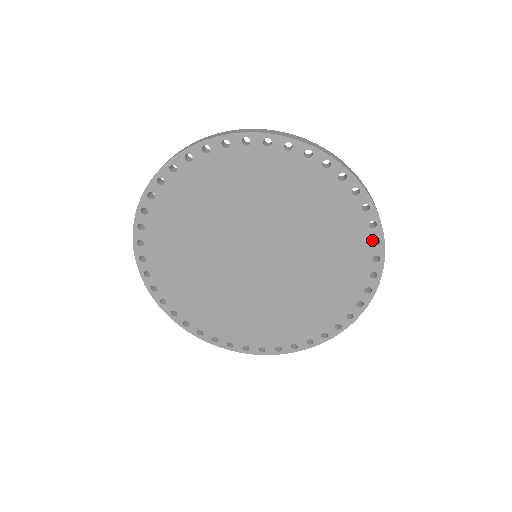
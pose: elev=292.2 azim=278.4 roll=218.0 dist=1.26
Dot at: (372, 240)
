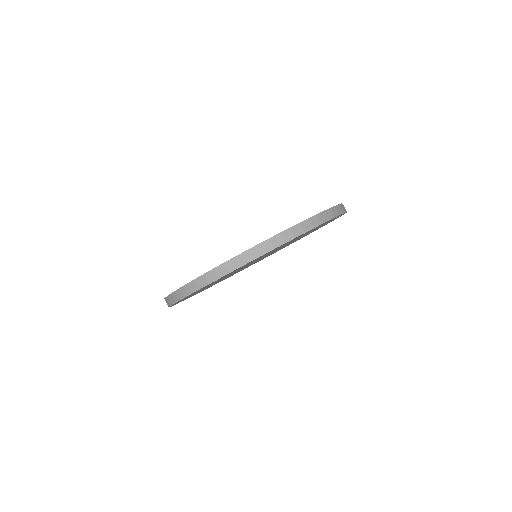
Dot at: occluded
